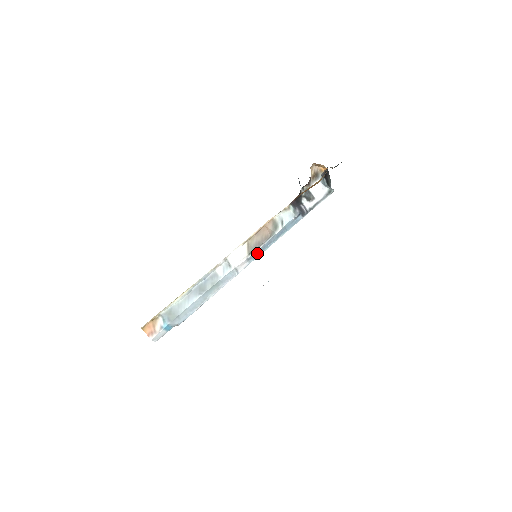
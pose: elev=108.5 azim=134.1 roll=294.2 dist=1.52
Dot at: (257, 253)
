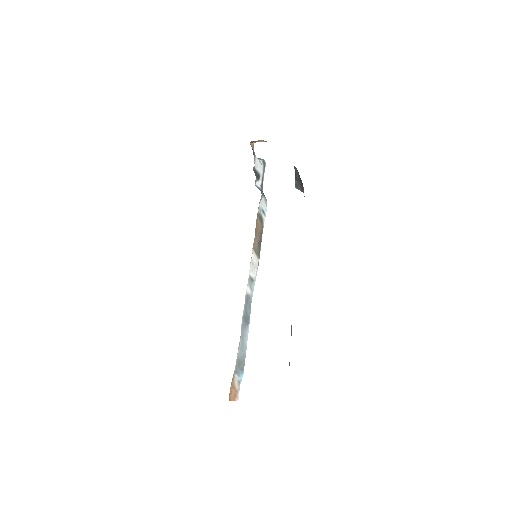
Dot at: occluded
